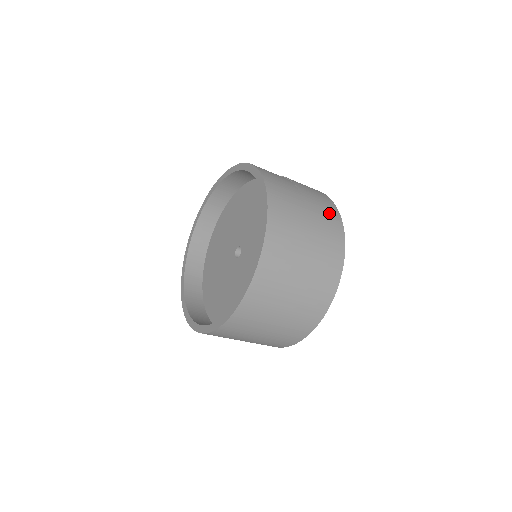
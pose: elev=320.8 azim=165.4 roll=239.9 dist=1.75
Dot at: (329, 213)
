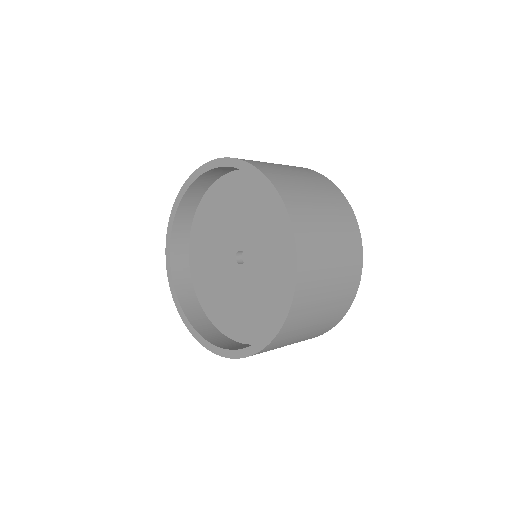
Dot at: occluded
